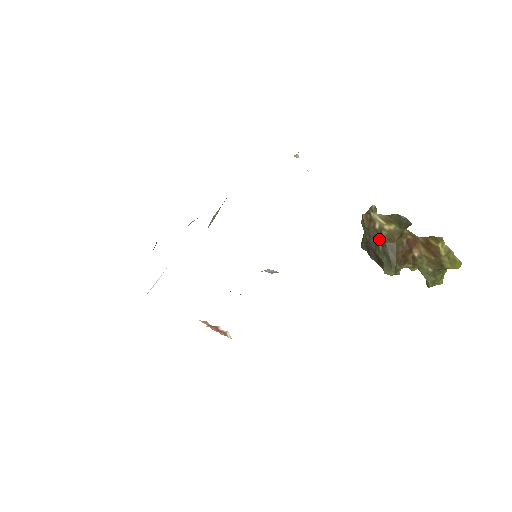
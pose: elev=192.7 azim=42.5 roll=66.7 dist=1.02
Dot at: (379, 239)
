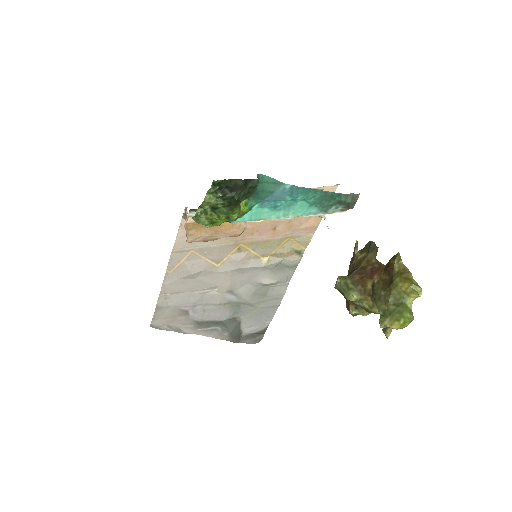
Dot at: occluded
